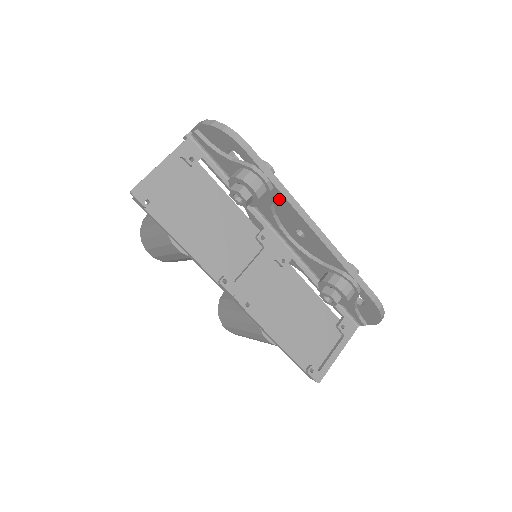
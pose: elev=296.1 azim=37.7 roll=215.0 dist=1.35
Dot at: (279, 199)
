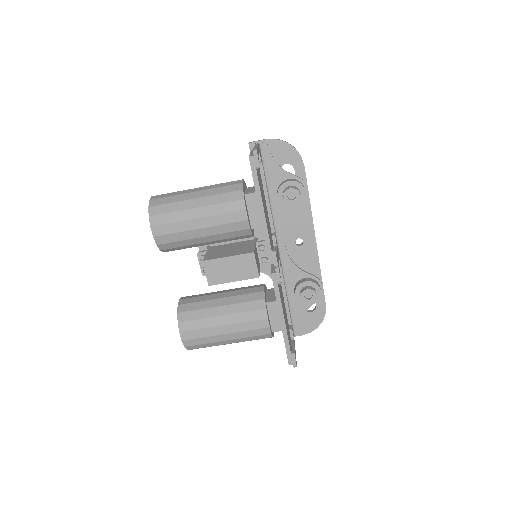
Dot at: (303, 210)
